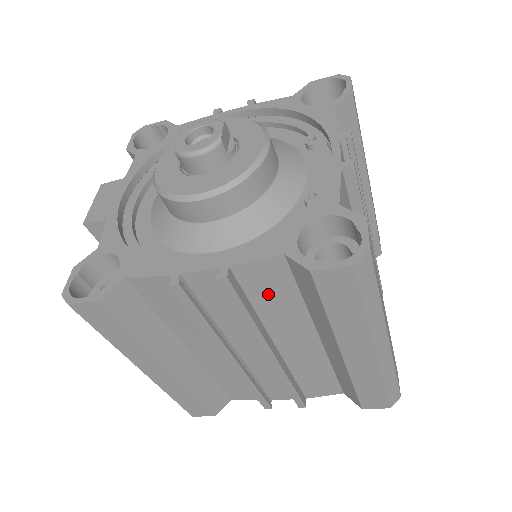
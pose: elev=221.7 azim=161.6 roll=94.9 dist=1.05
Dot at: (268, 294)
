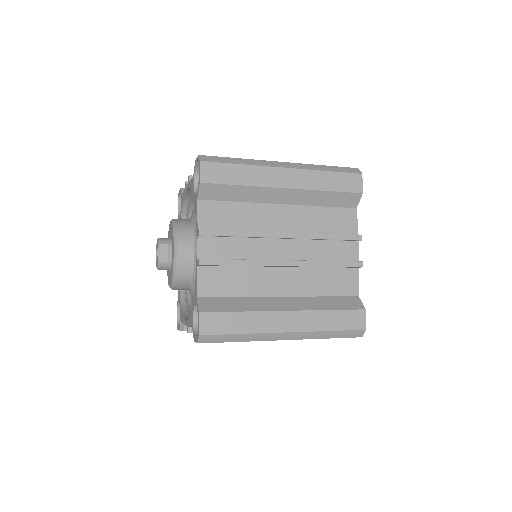
Dot at: occluded
